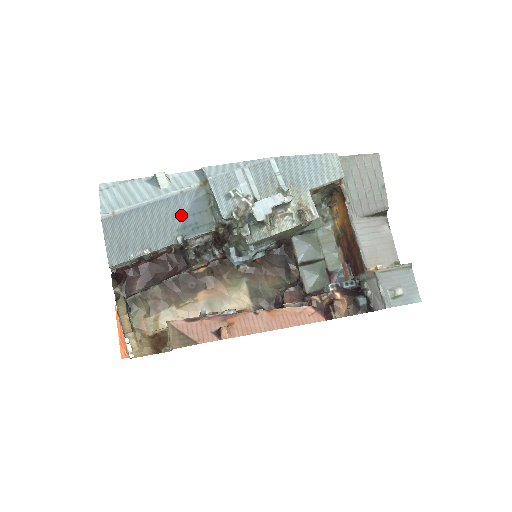
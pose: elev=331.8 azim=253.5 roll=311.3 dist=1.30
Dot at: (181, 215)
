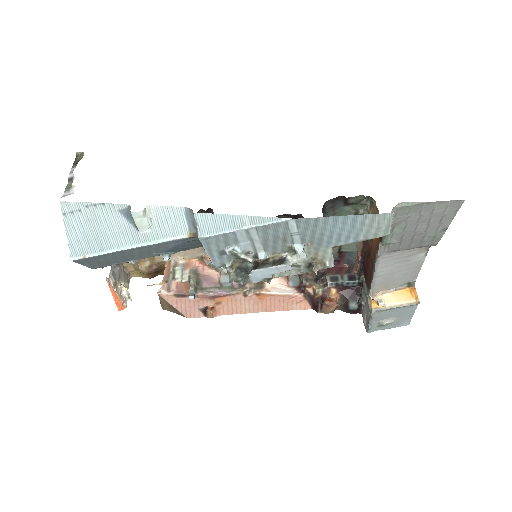
Dot at: (167, 248)
